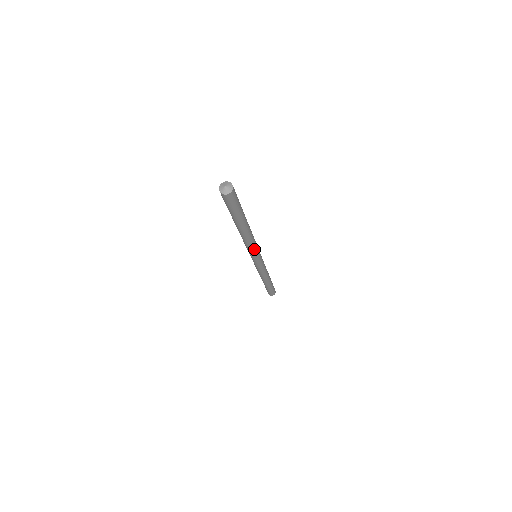
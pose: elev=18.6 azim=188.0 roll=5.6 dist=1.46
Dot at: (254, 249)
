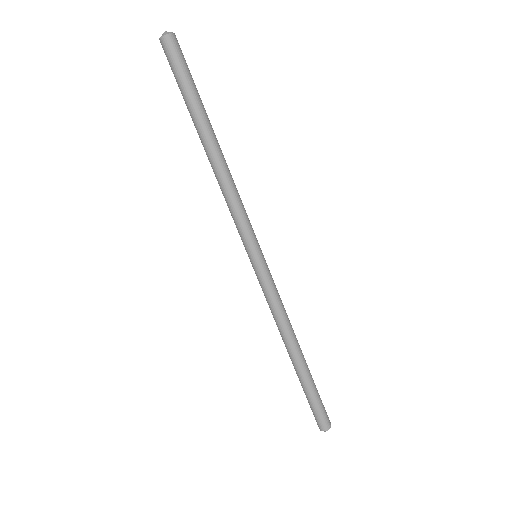
Dot at: (238, 216)
